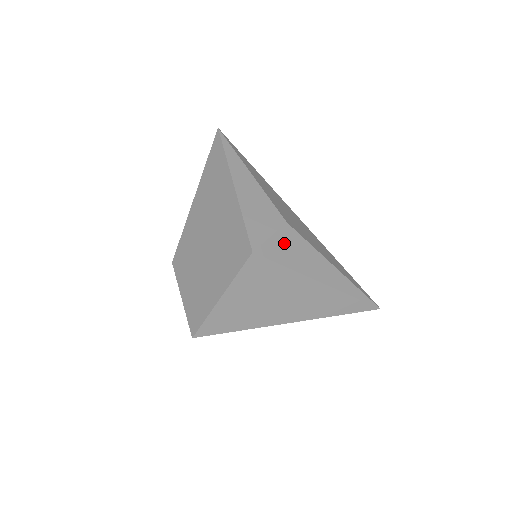
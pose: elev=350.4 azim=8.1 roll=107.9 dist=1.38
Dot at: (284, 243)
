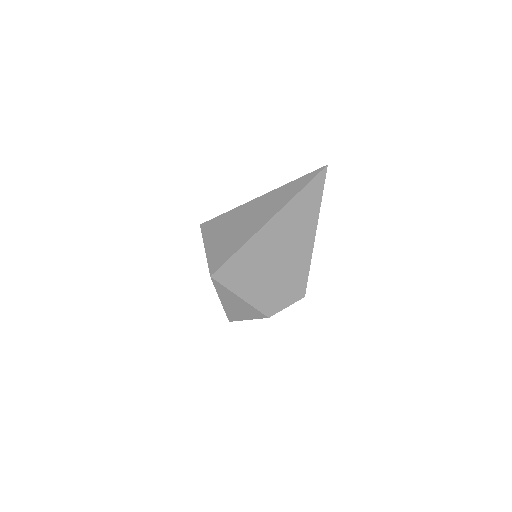
Dot at: occluded
